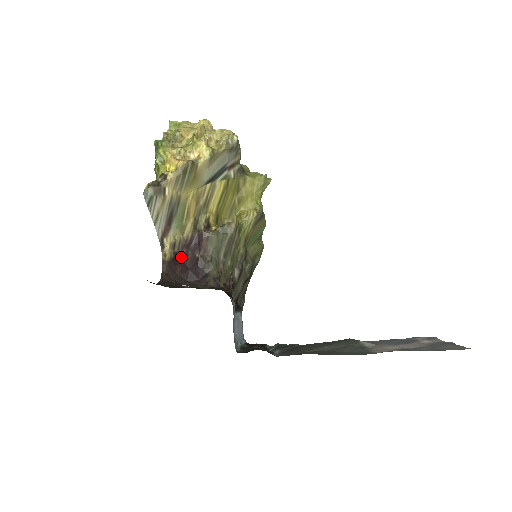
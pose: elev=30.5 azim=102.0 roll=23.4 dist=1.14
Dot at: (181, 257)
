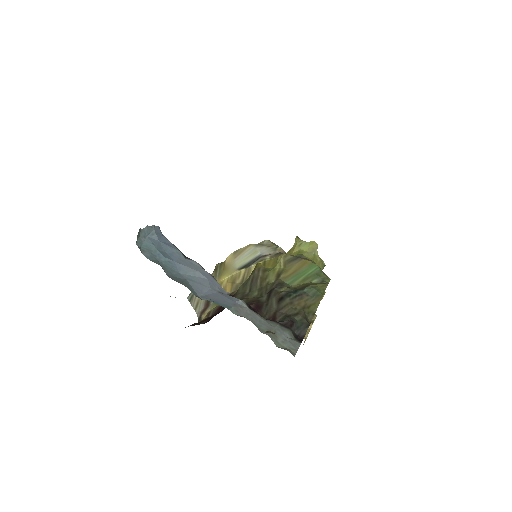
Dot at: (212, 316)
